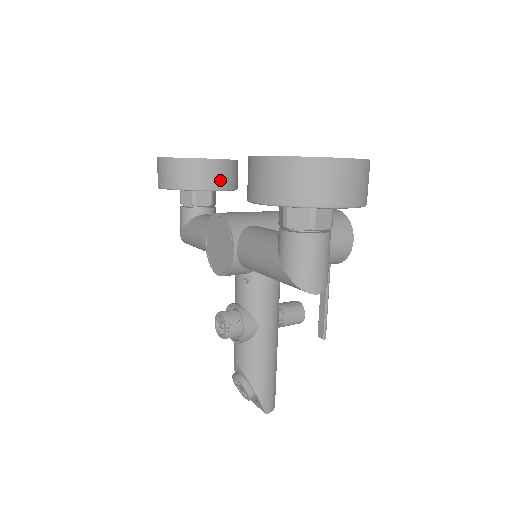
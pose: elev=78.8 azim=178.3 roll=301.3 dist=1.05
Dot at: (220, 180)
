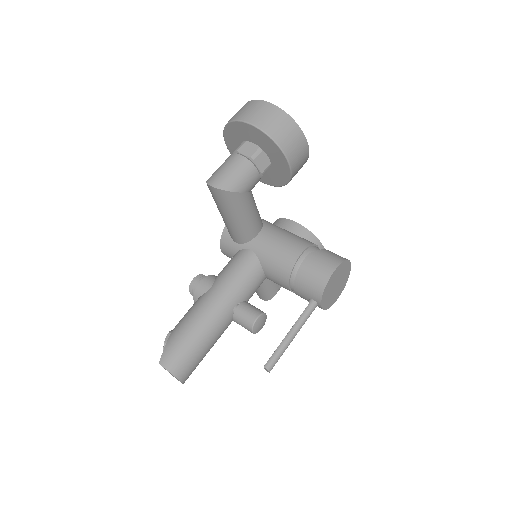
Dot at: occluded
